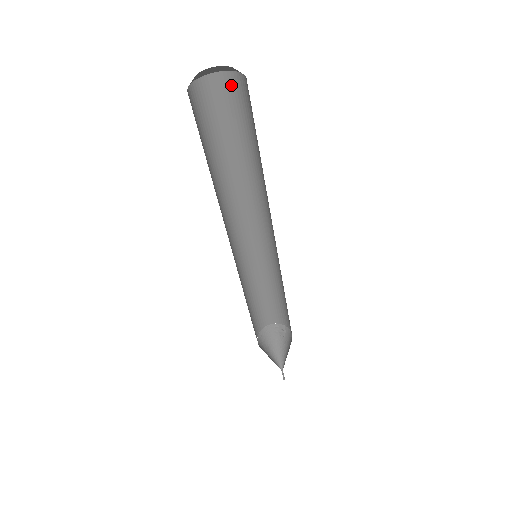
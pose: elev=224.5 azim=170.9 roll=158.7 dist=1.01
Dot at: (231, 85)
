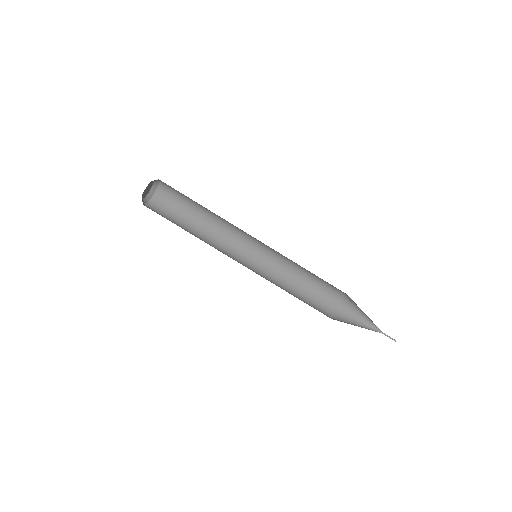
Dot at: (166, 186)
